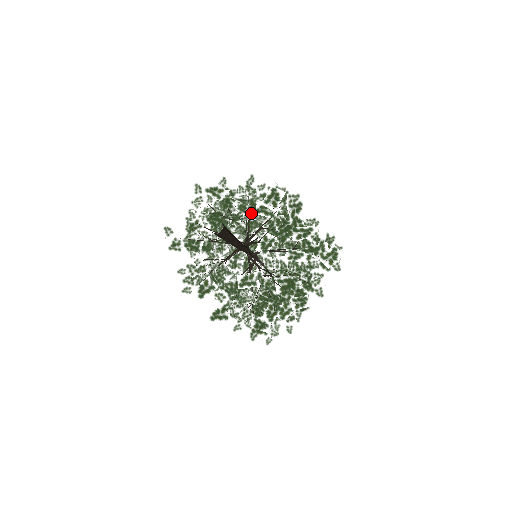
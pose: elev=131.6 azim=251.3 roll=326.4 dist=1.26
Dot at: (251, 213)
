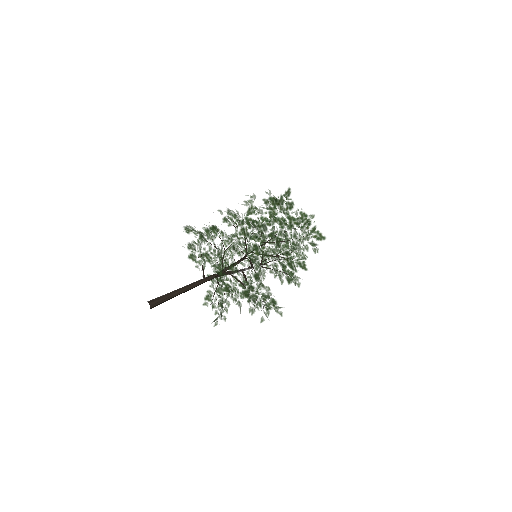
Dot at: occluded
